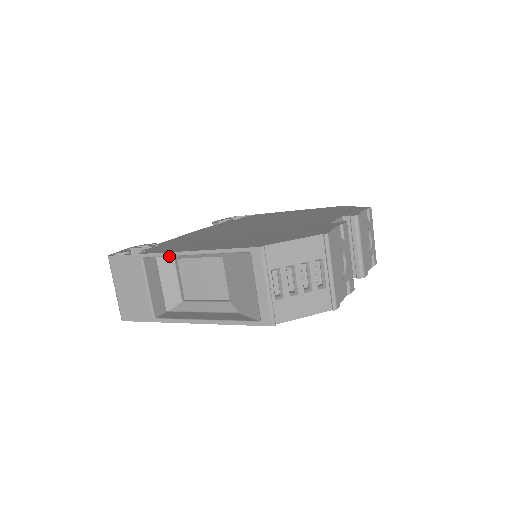
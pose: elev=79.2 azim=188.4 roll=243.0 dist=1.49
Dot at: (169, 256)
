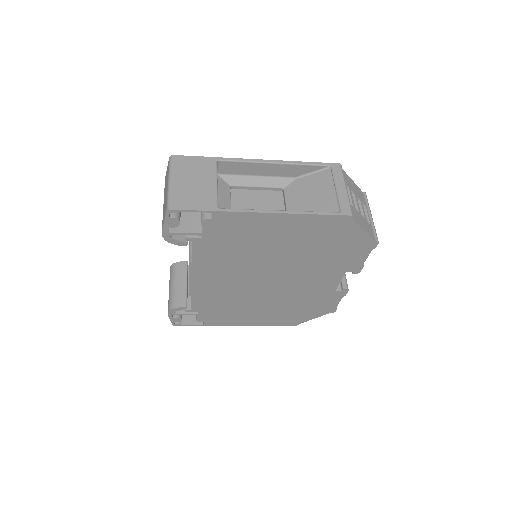
Dot at: (228, 181)
